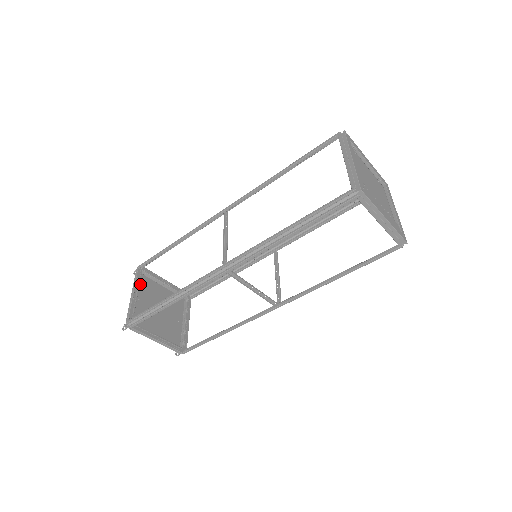
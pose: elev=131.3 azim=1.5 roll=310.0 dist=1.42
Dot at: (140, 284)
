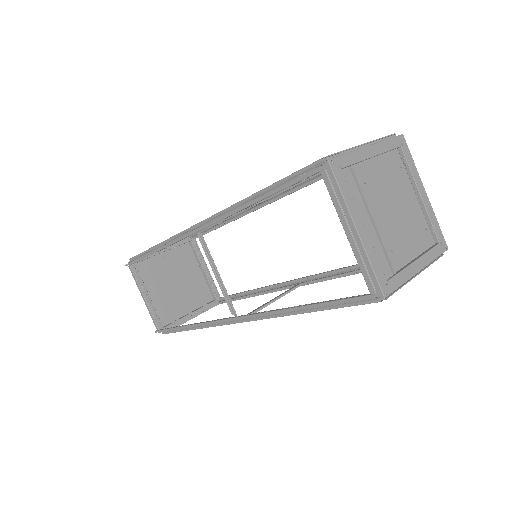
Dot at: (180, 250)
